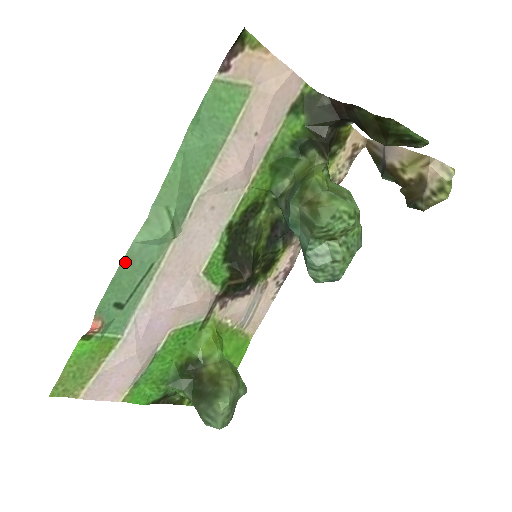
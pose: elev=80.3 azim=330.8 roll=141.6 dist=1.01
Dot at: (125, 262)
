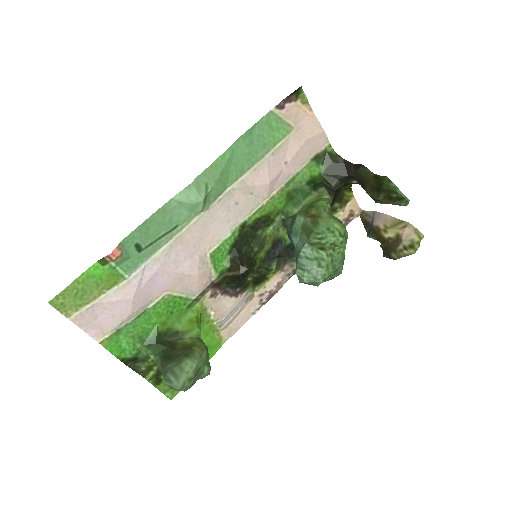
Dot at: (160, 212)
